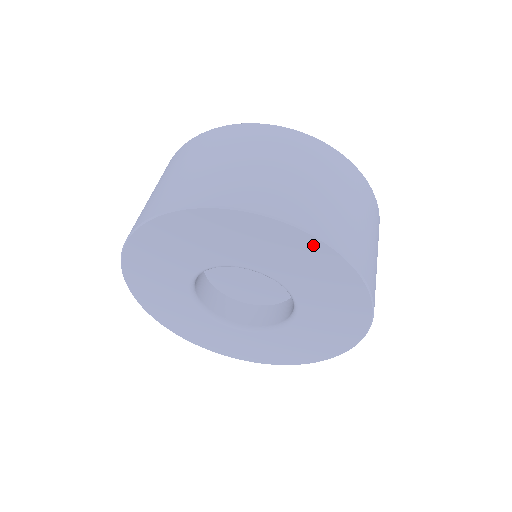
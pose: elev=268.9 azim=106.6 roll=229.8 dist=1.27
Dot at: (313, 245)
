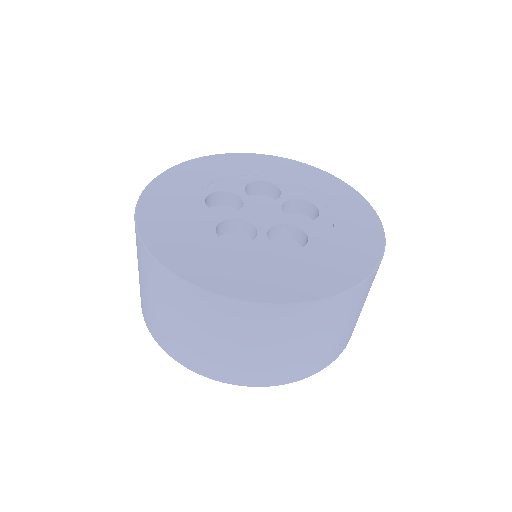
Dot at: occluded
